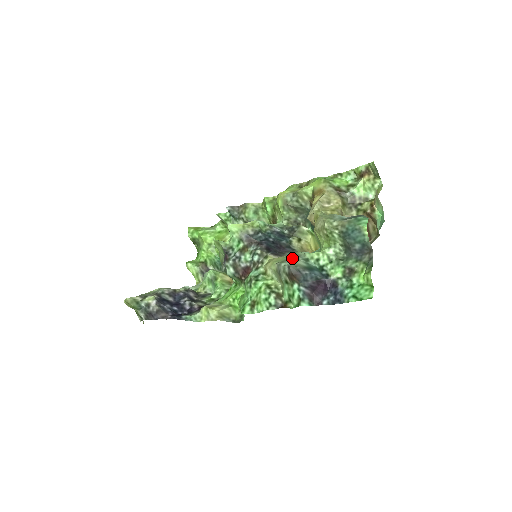
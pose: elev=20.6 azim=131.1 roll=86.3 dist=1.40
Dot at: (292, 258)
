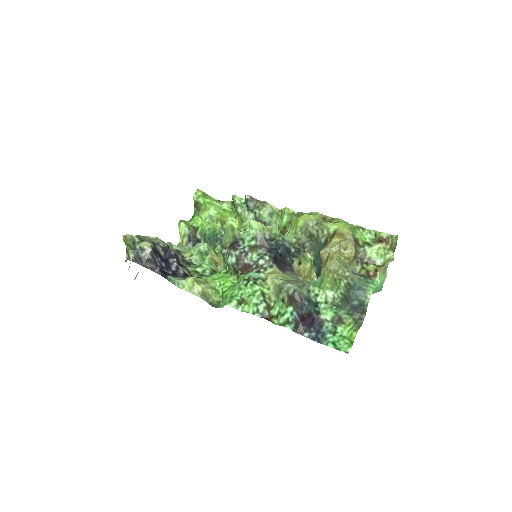
Dot at: (298, 283)
